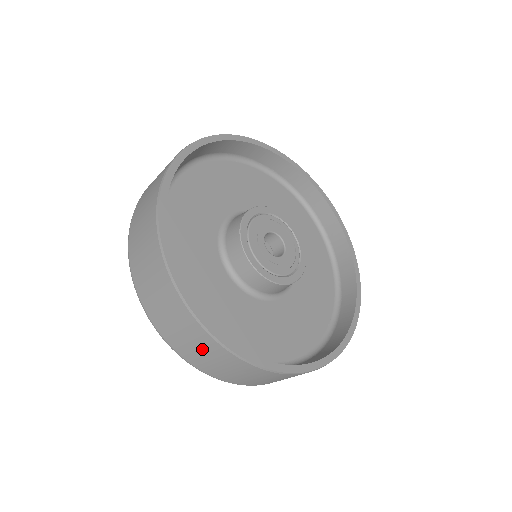
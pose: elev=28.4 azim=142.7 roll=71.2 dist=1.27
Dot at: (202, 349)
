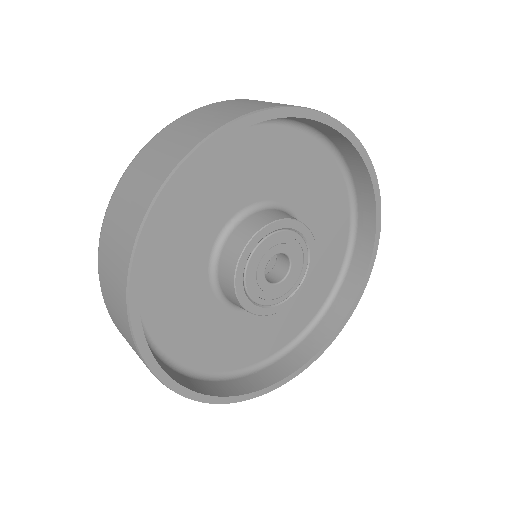
Dot at: occluded
